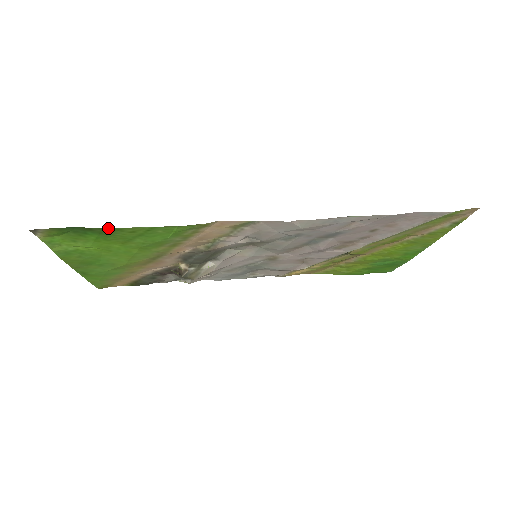
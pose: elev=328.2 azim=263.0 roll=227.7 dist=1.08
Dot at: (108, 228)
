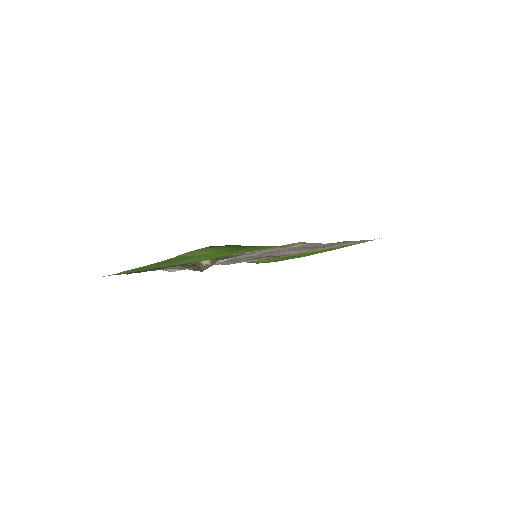
Dot at: (251, 246)
